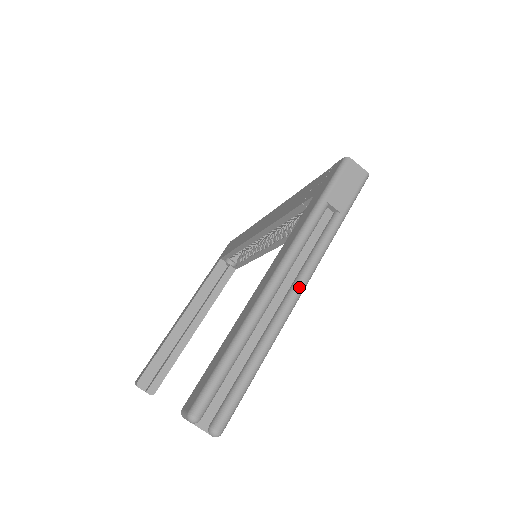
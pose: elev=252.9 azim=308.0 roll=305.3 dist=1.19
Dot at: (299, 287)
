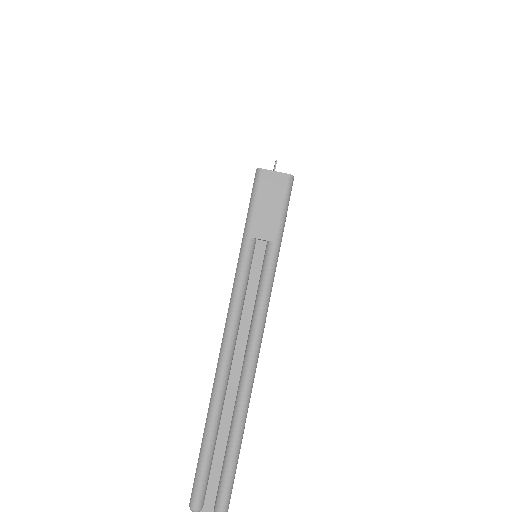
Dot at: (252, 346)
